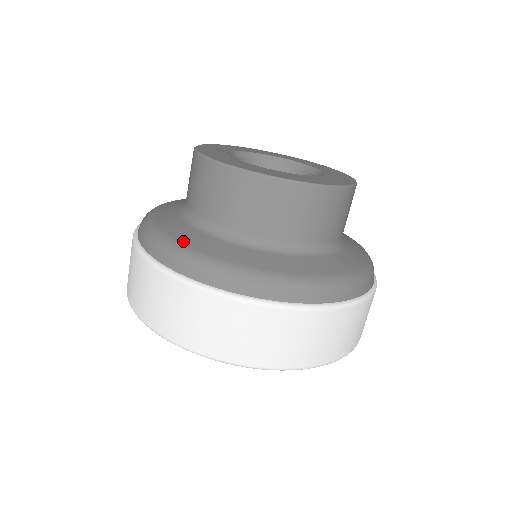
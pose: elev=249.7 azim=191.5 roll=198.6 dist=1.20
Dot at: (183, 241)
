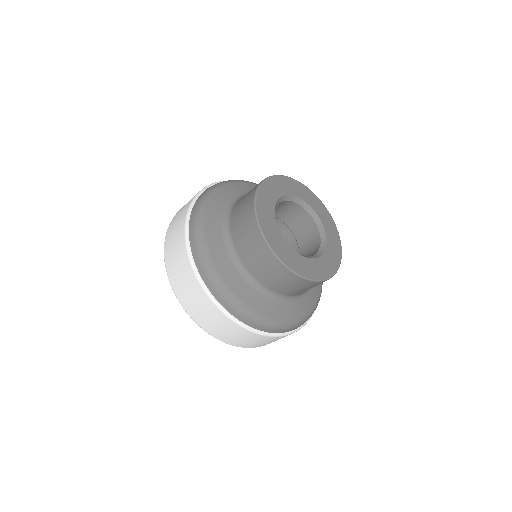
Dot at: (207, 222)
